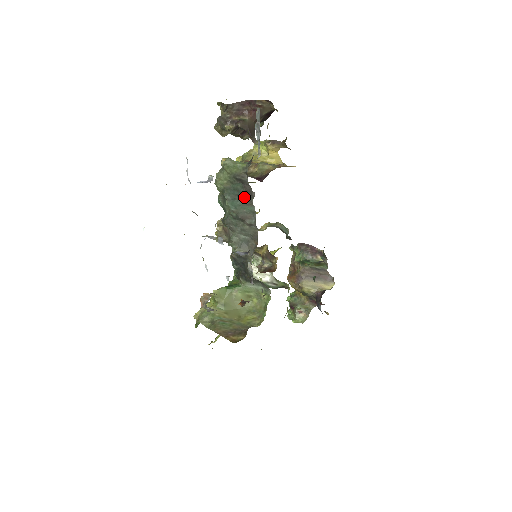
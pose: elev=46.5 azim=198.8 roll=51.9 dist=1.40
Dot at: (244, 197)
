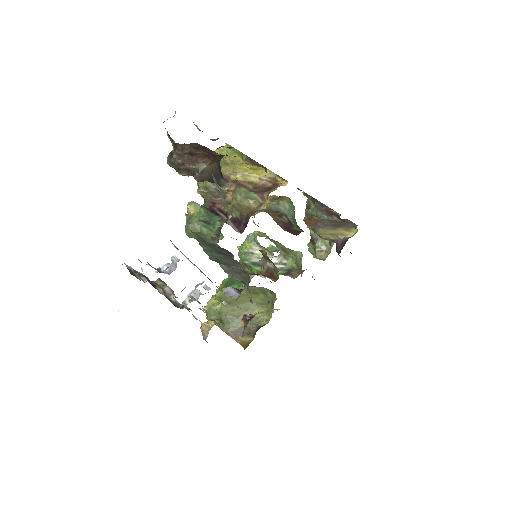
Dot at: (222, 253)
